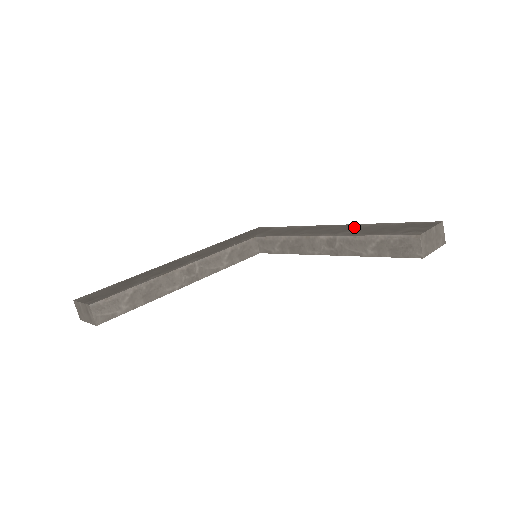
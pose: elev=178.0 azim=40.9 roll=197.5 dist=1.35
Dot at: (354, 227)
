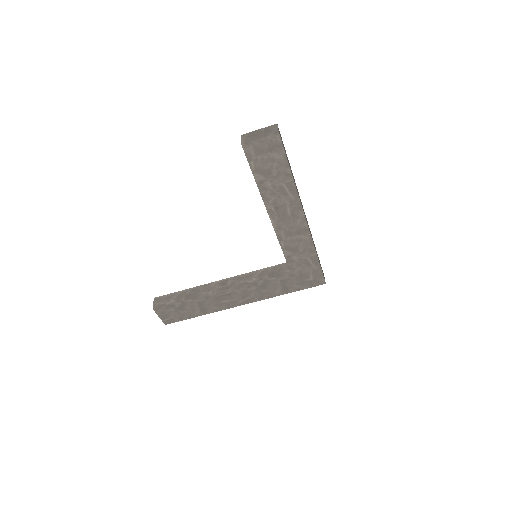
Dot at: occluded
